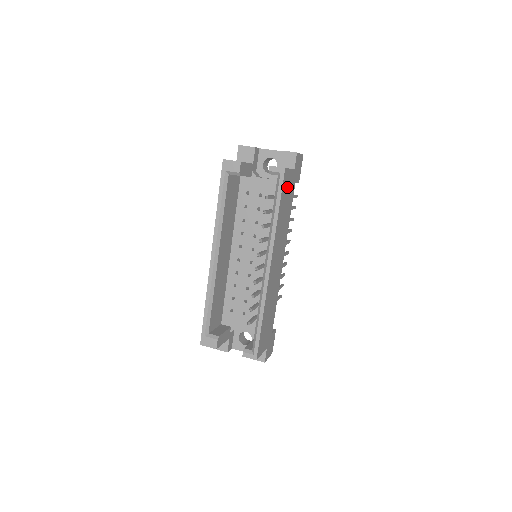
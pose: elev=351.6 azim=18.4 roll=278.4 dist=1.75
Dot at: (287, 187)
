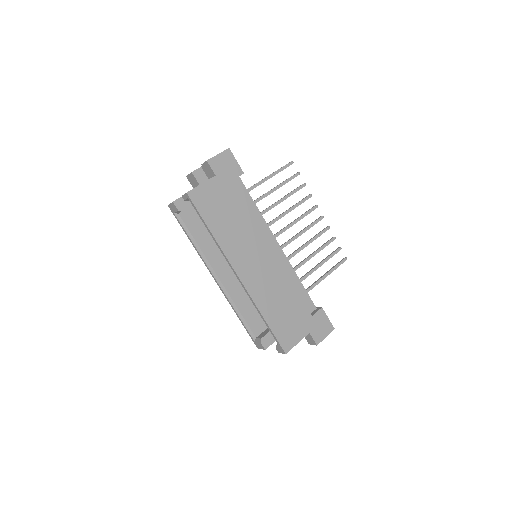
Dot at: (211, 199)
